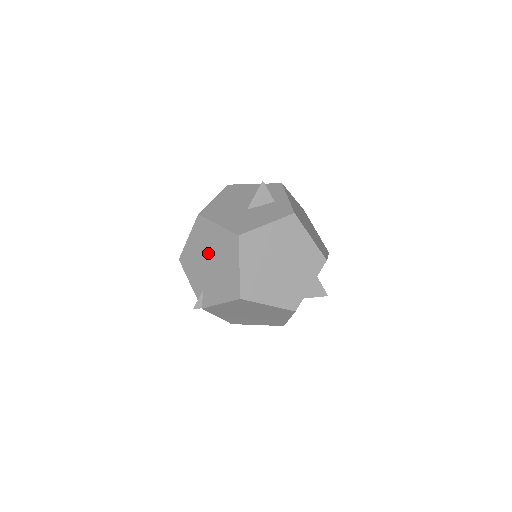
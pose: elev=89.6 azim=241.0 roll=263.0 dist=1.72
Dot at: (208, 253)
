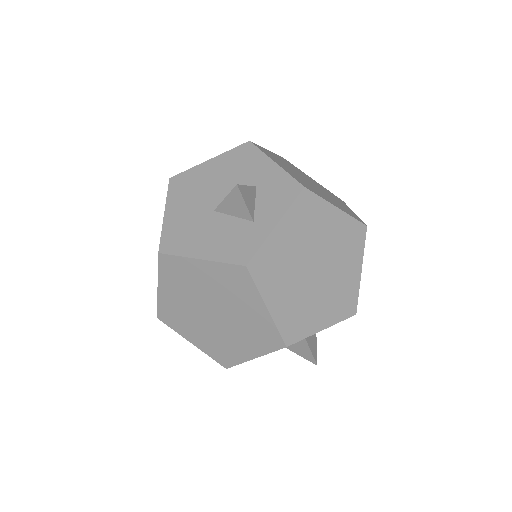
Dot at: occluded
